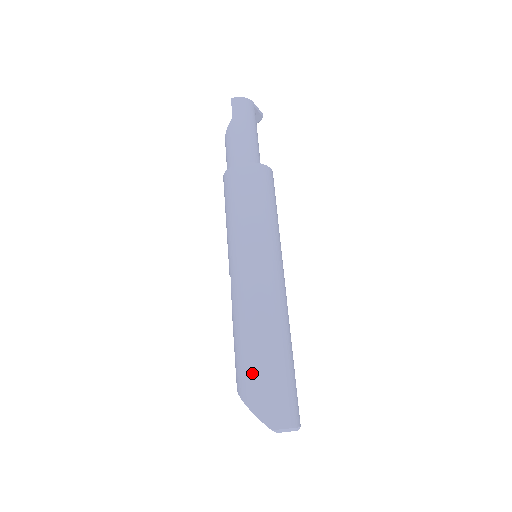
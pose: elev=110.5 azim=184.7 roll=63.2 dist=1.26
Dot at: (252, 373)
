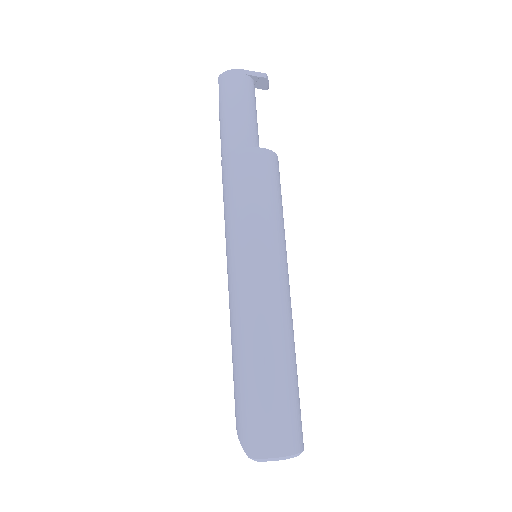
Dot at: (236, 394)
